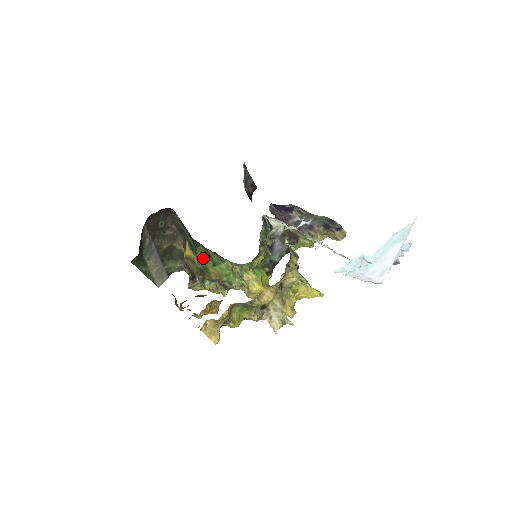
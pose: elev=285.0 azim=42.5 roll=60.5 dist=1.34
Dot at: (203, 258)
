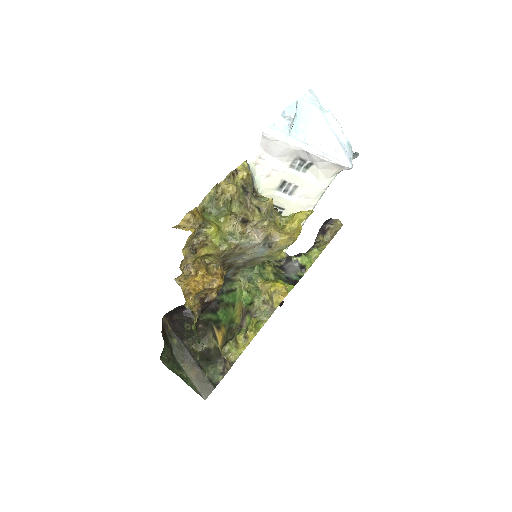
Dot at: (226, 317)
